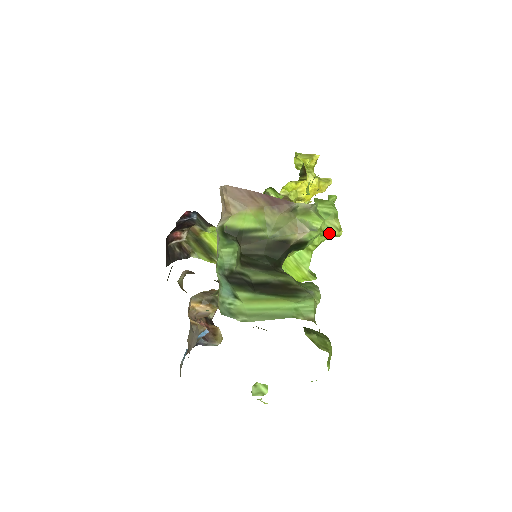
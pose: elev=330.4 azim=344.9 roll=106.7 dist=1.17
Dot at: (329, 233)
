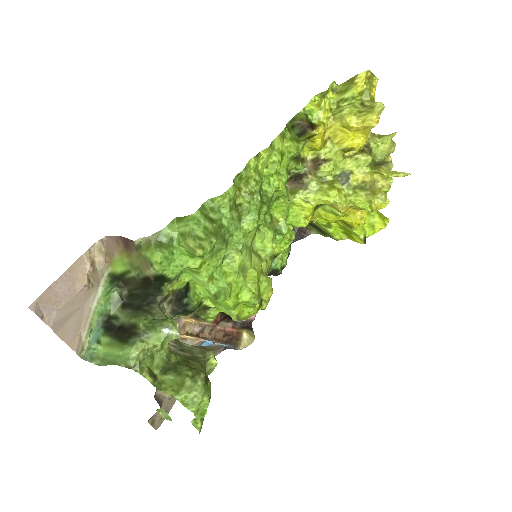
Dot at: (194, 254)
